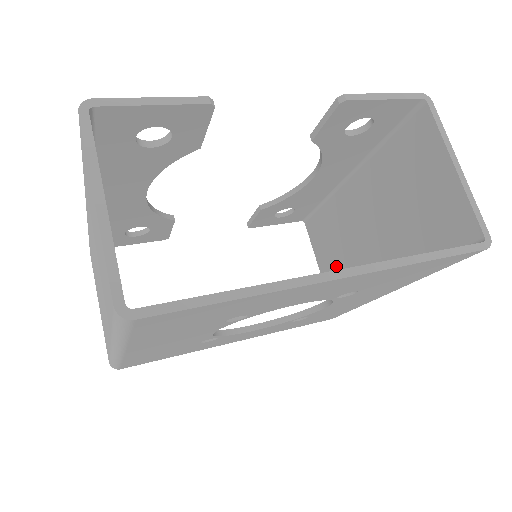
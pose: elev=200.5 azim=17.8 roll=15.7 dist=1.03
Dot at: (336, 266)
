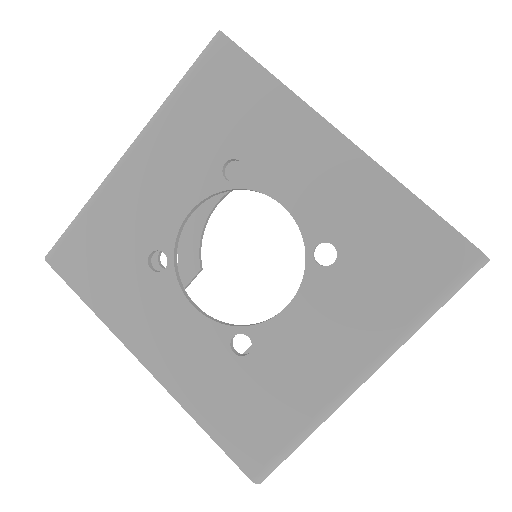
Dot at: occluded
